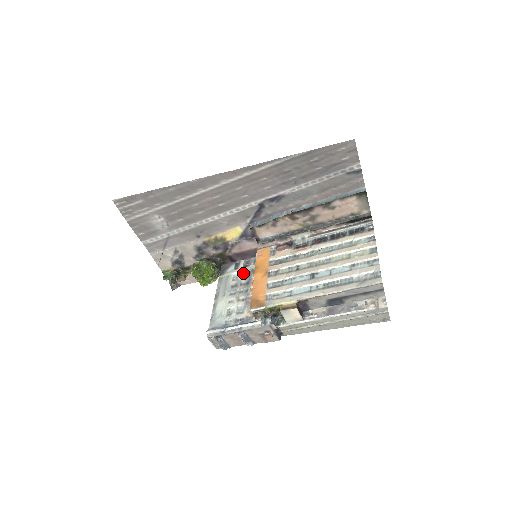
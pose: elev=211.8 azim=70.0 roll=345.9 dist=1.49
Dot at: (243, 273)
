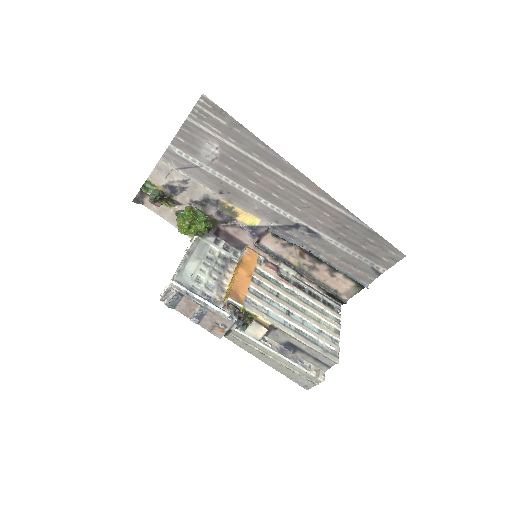
Dot at: (221, 253)
